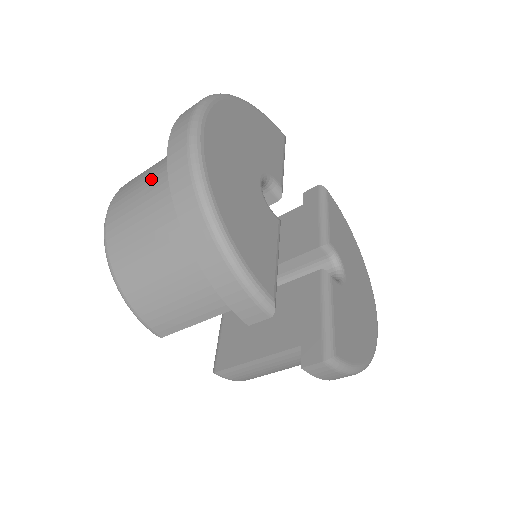
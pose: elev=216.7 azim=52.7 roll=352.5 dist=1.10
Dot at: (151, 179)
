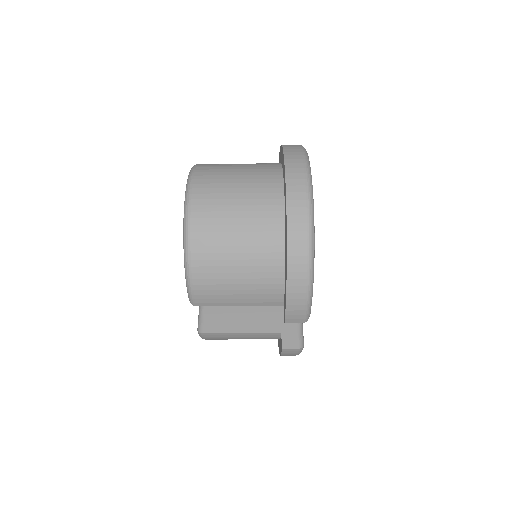
Dot at: (243, 193)
